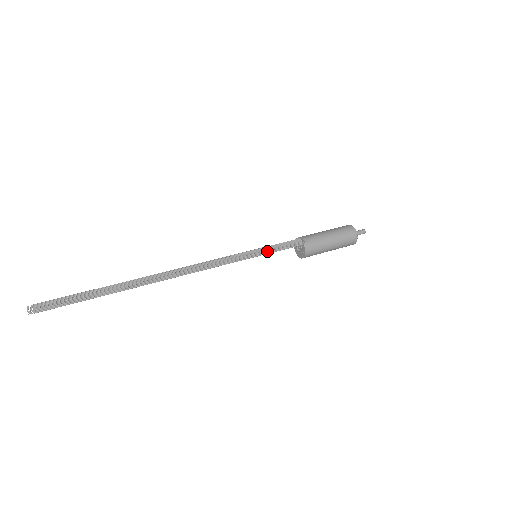
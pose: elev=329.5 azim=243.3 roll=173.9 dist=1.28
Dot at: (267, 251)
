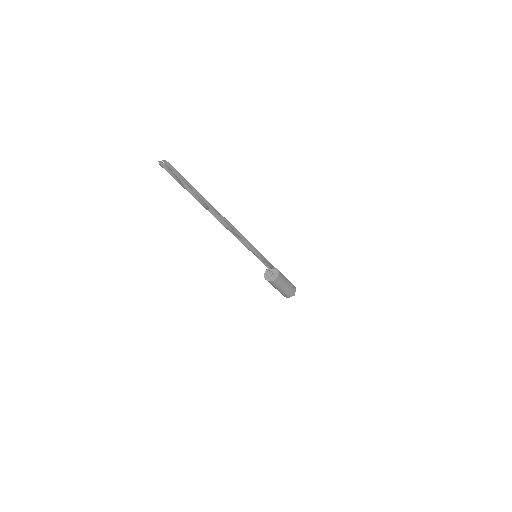
Dot at: (262, 256)
